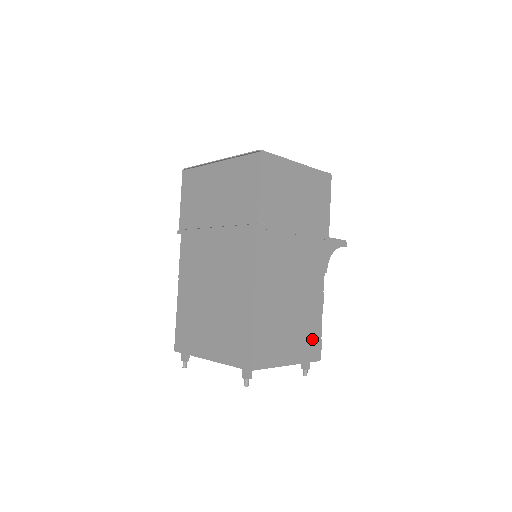
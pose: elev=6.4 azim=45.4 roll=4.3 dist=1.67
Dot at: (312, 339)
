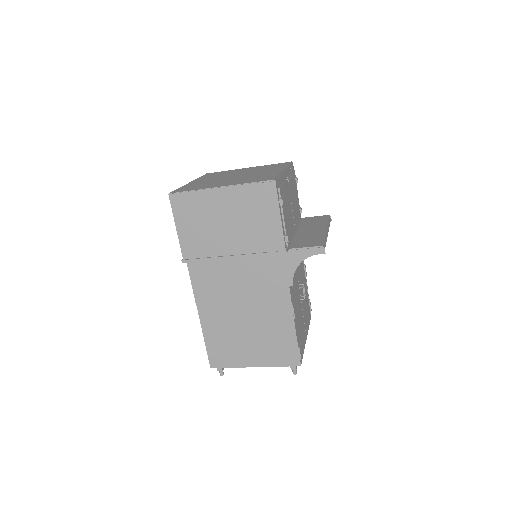
Dot at: (284, 347)
